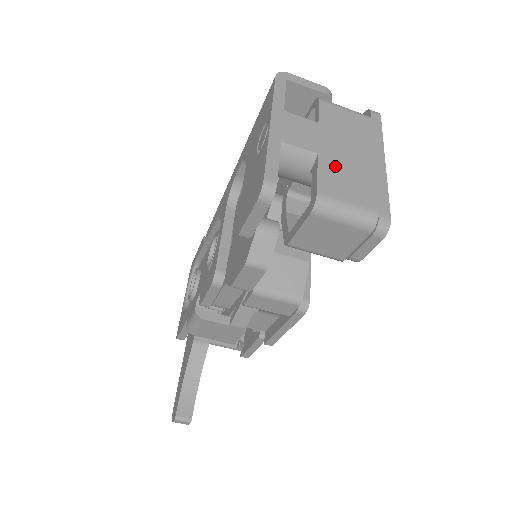
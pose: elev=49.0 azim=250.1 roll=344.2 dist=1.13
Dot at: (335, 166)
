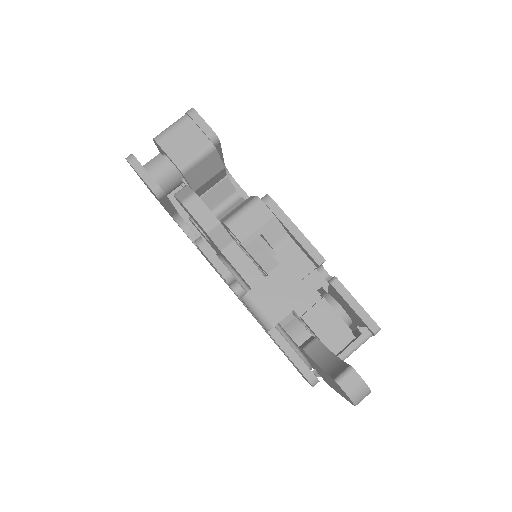
Dot at: occluded
